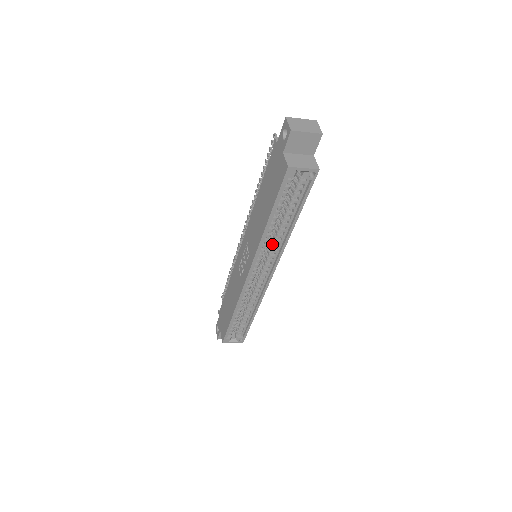
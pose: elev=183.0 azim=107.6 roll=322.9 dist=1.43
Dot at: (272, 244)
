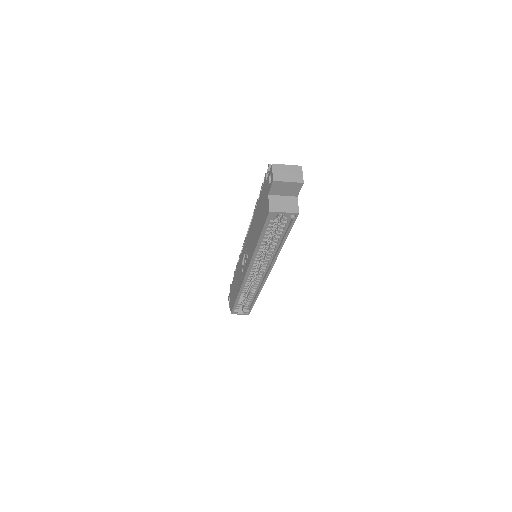
Dot at: (265, 255)
